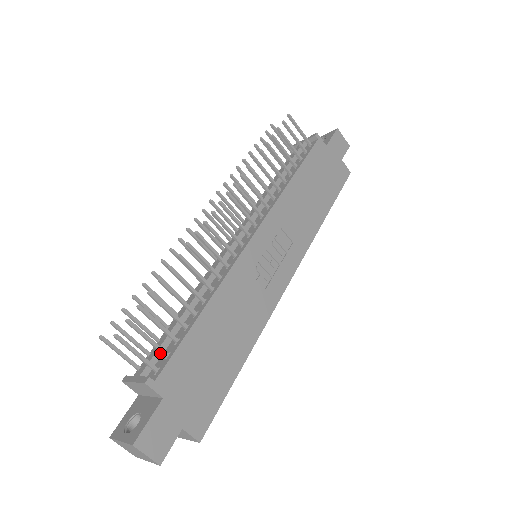
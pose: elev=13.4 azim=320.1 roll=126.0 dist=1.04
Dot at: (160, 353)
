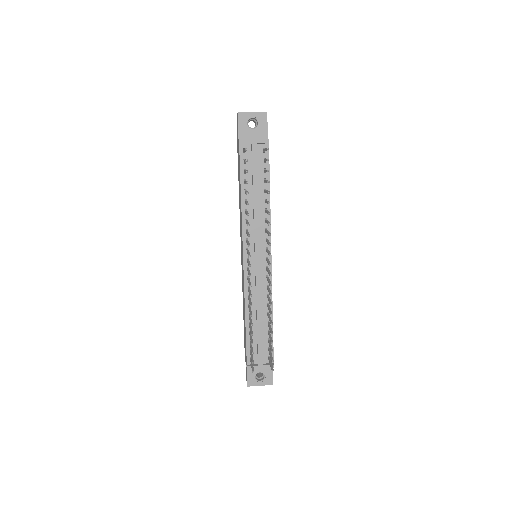
Dot at: (263, 350)
